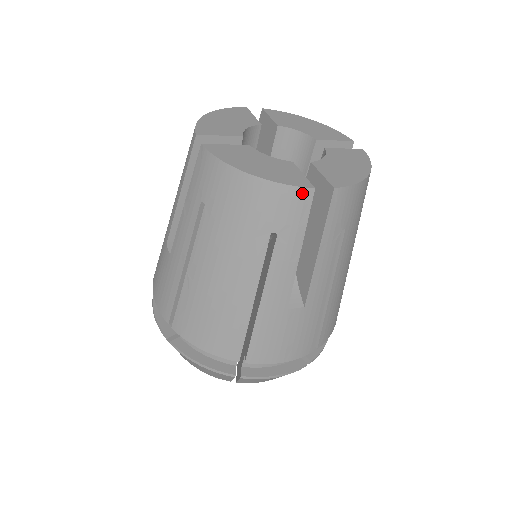
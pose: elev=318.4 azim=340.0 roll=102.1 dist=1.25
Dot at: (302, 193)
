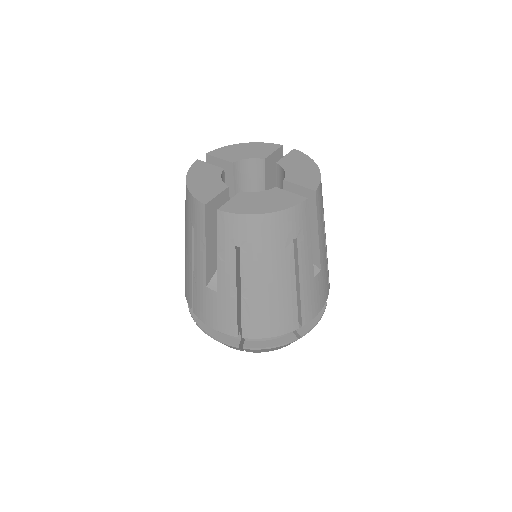
Dot at: (302, 206)
